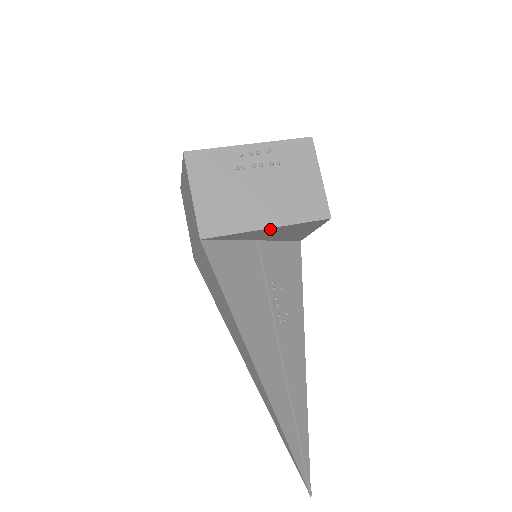
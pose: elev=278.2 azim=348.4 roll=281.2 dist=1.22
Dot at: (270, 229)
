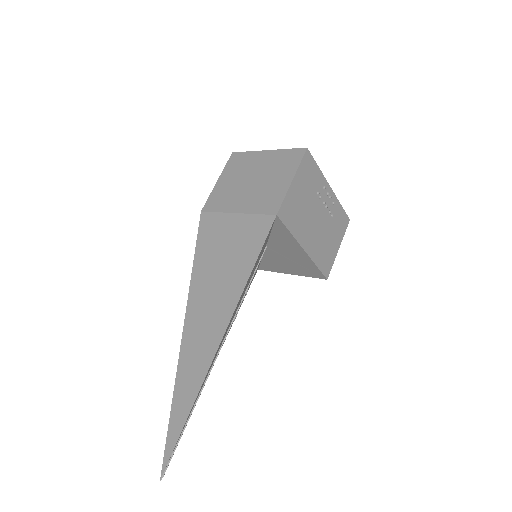
Dot at: (301, 251)
